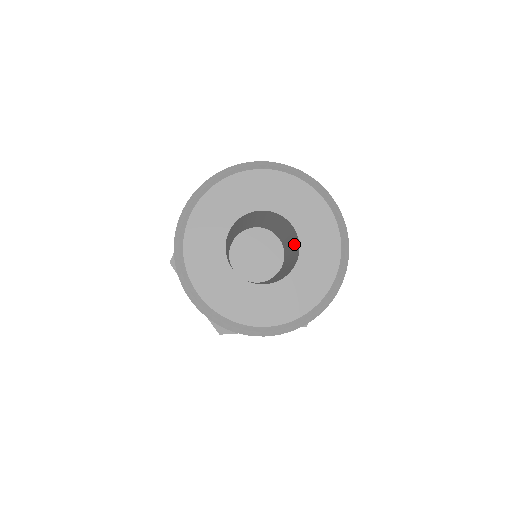
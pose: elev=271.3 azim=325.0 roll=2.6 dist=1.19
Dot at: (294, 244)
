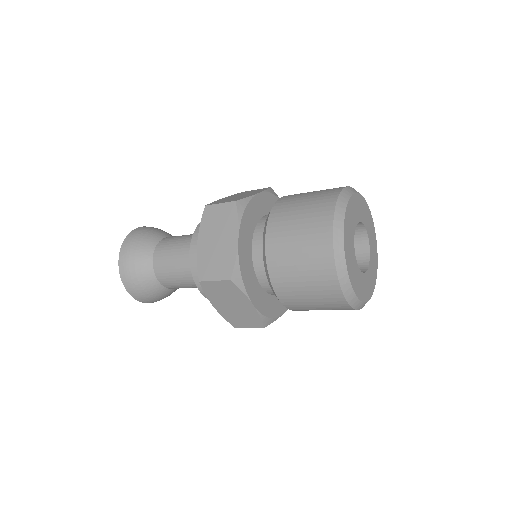
Dot at: occluded
